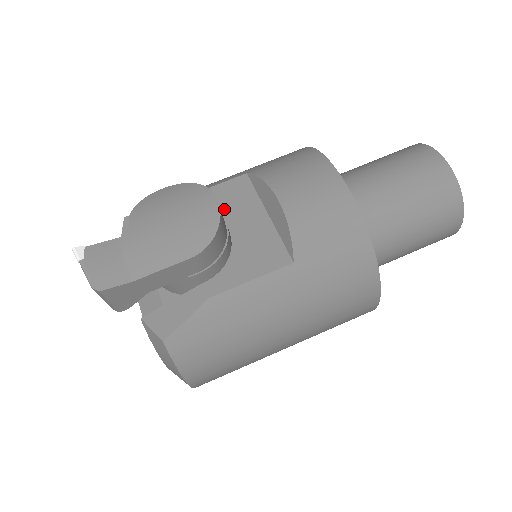
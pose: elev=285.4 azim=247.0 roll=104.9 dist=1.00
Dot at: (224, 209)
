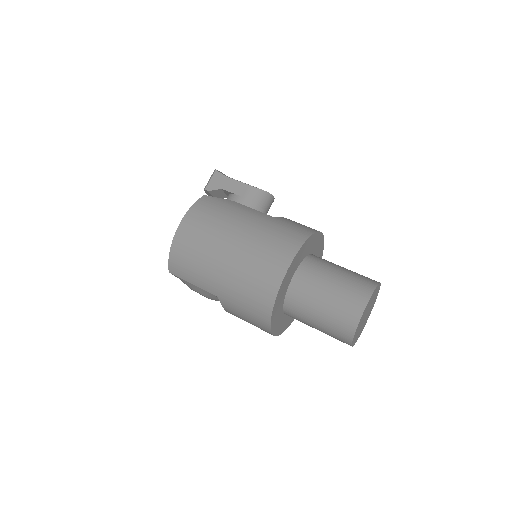
Dot at: occluded
